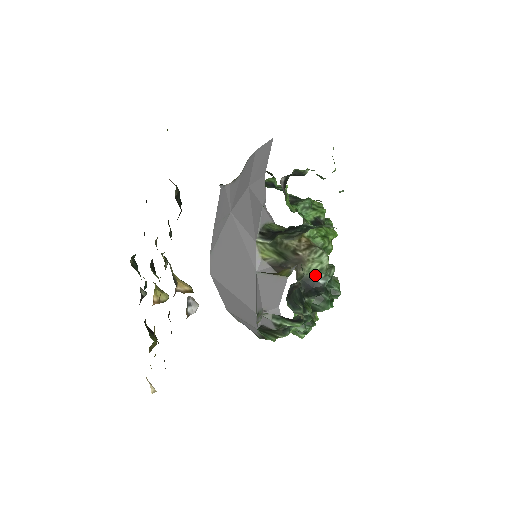
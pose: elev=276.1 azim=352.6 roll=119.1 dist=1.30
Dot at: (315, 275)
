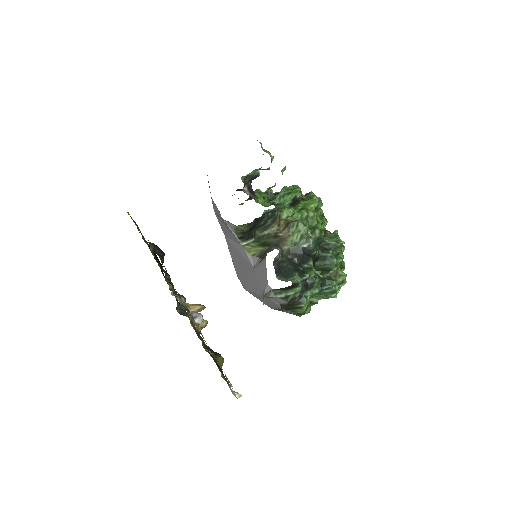
Dot at: (298, 244)
